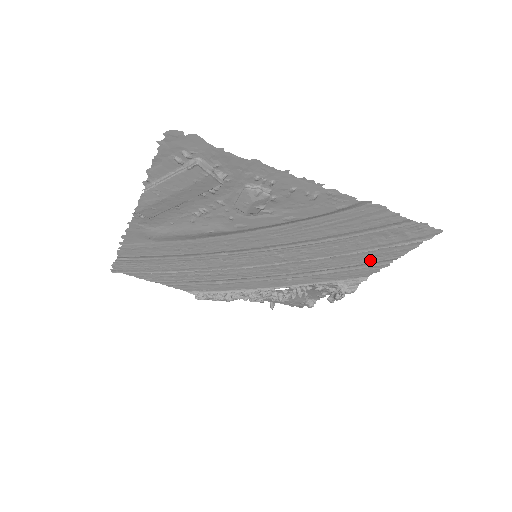
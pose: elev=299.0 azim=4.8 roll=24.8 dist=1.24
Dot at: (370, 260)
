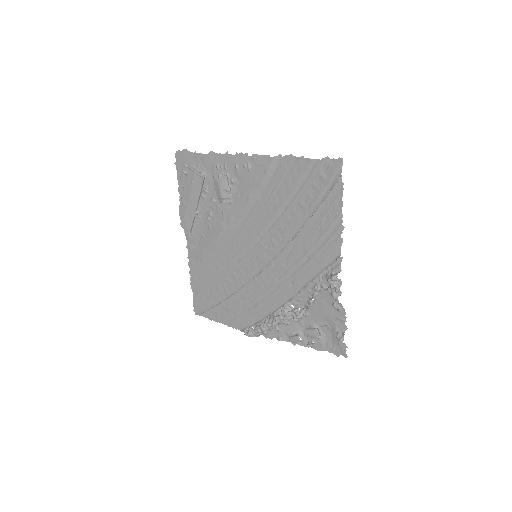
Dot at: (325, 226)
